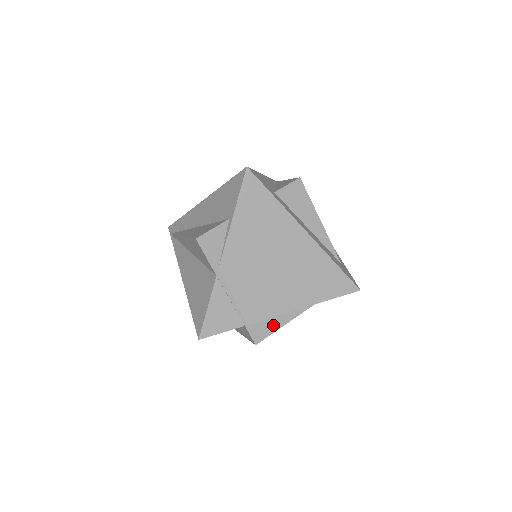
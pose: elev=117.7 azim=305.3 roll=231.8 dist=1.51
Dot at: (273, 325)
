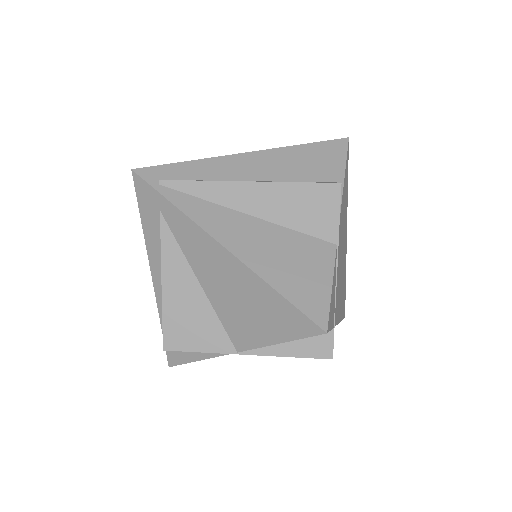
Dot at: occluded
